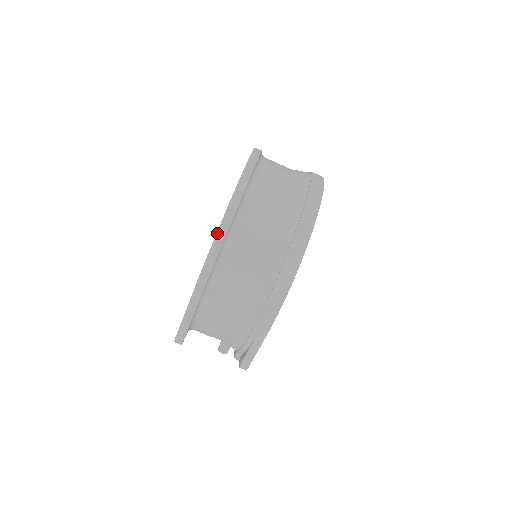
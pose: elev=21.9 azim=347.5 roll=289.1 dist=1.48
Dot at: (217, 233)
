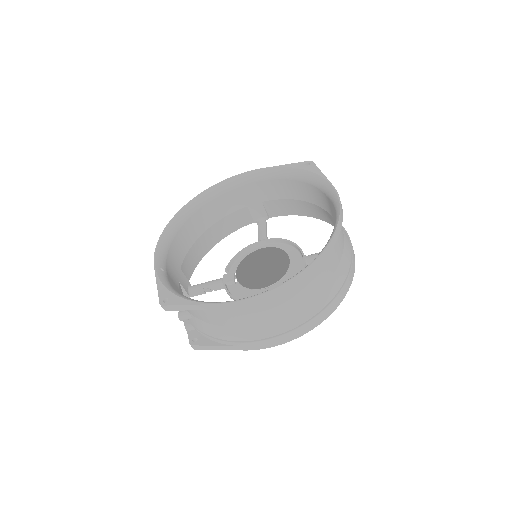
Dot at: (286, 283)
